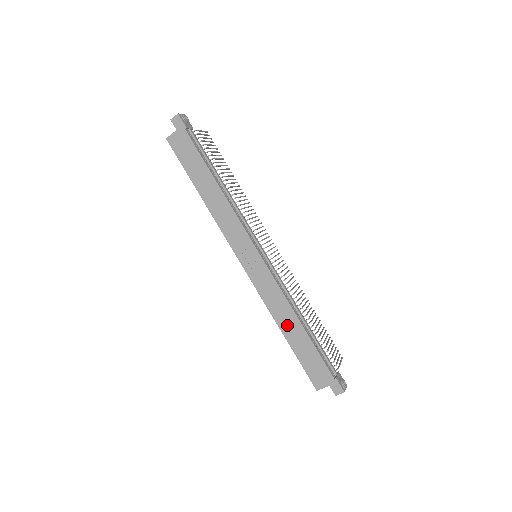
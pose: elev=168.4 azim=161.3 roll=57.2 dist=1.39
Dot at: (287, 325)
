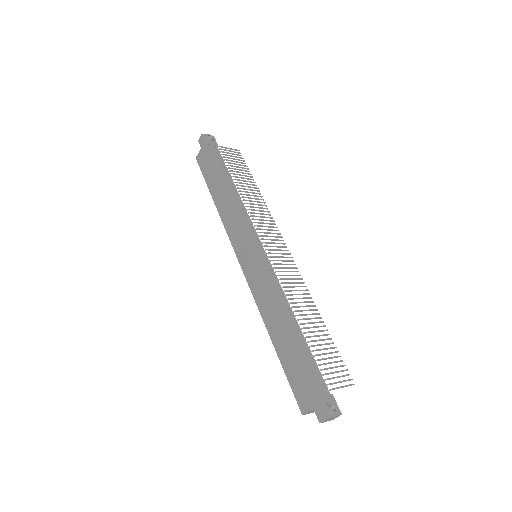
Dot at: (274, 329)
